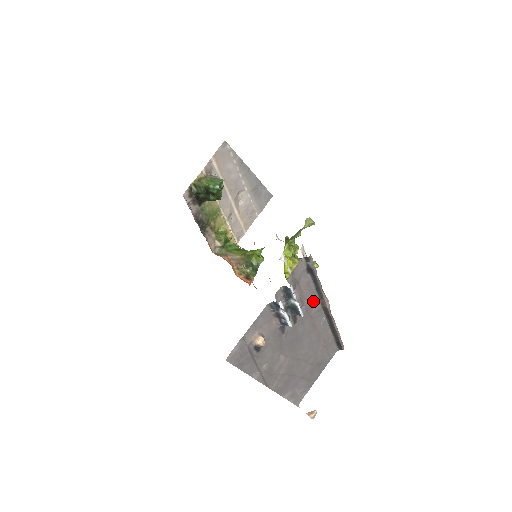
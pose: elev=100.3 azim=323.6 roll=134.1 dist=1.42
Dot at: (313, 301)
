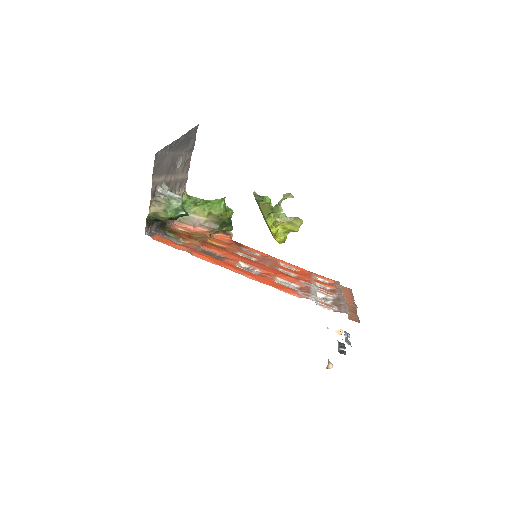
Dot at: occluded
